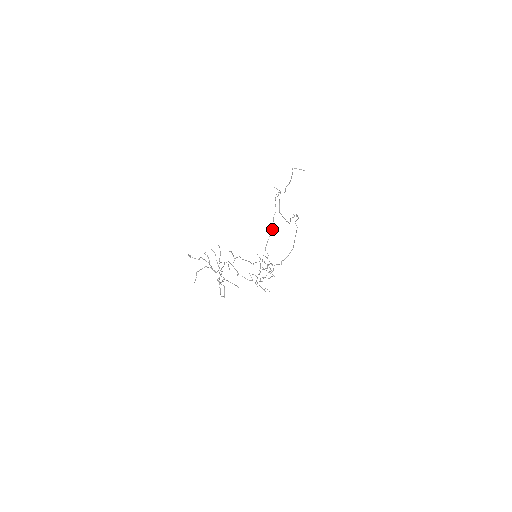
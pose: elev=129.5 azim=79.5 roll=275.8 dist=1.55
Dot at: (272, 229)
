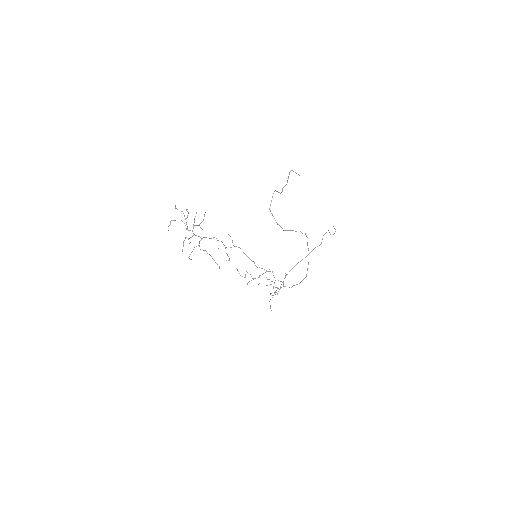
Dot at: (305, 257)
